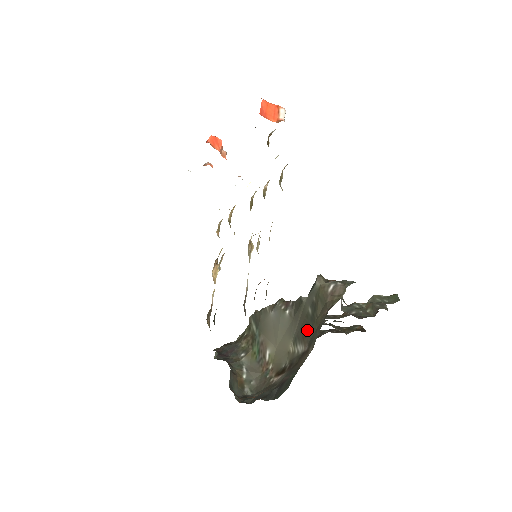
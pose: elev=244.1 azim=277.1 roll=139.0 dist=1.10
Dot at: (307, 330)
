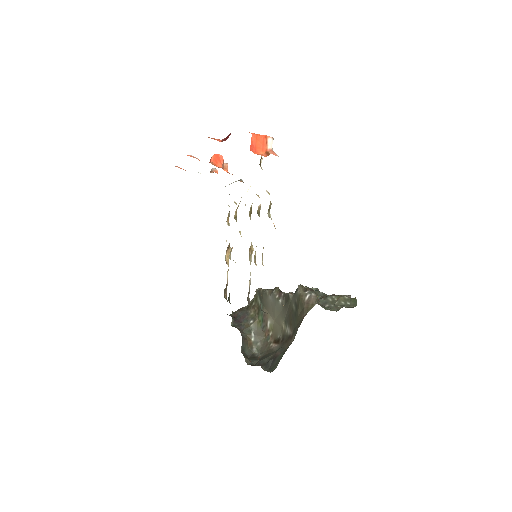
Dot at: (292, 321)
